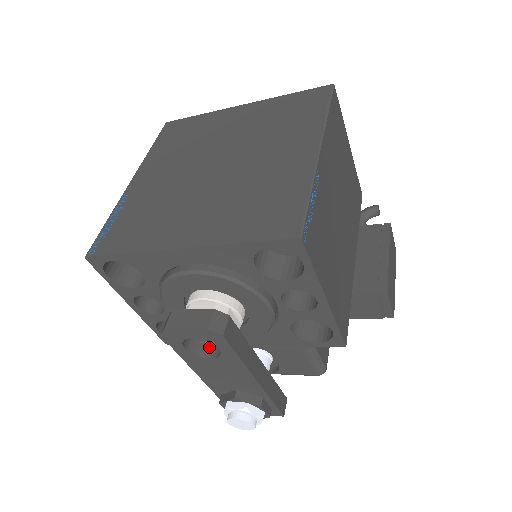
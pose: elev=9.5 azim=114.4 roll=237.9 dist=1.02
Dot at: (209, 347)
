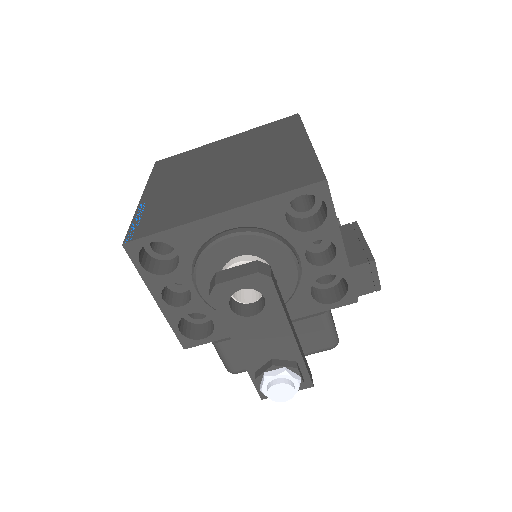
Dot at: (248, 309)
